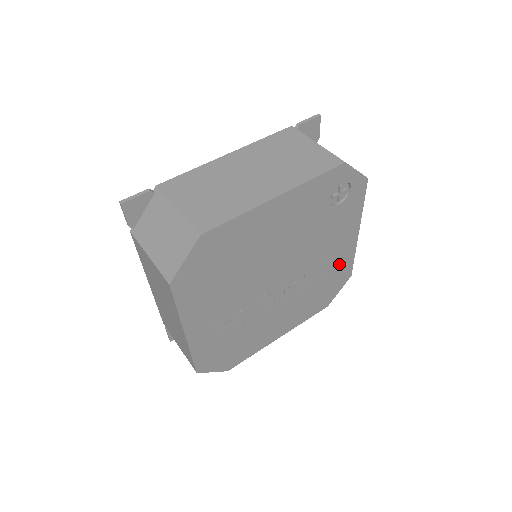
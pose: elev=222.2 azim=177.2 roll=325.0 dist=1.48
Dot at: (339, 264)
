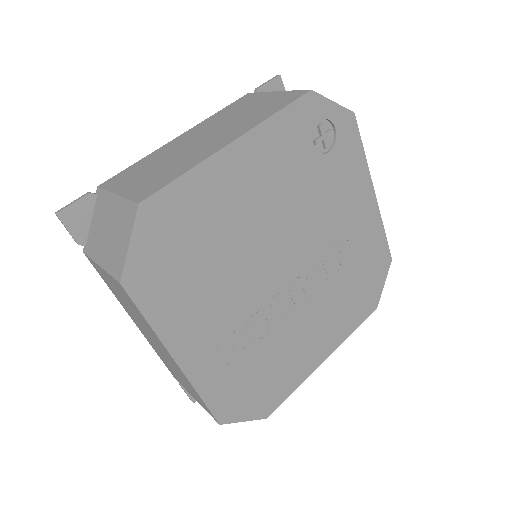
Dot at: (366, 242)
